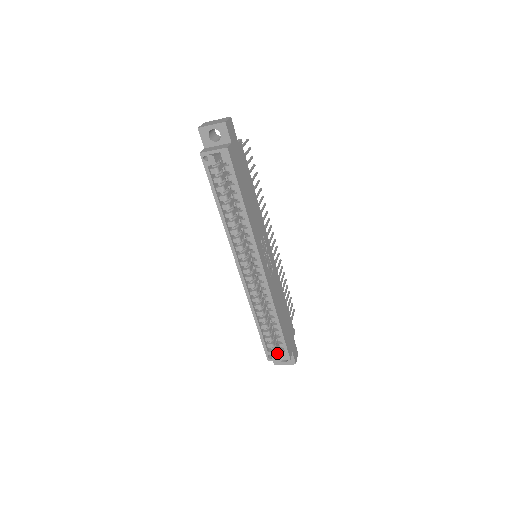
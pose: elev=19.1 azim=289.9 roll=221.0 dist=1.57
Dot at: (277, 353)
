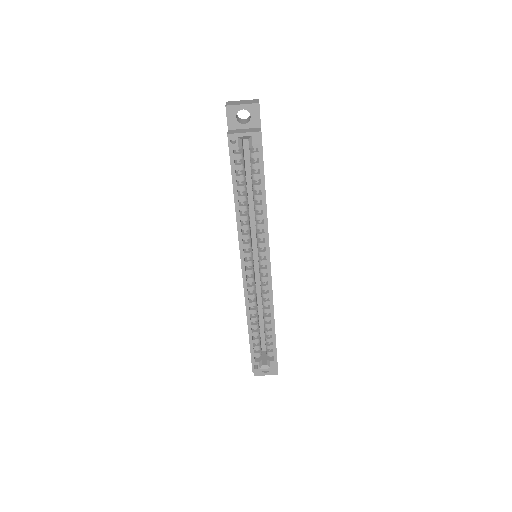
Dot at: (263, 363)
